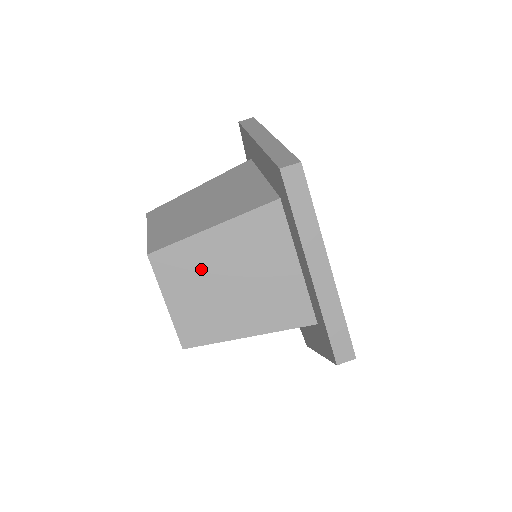
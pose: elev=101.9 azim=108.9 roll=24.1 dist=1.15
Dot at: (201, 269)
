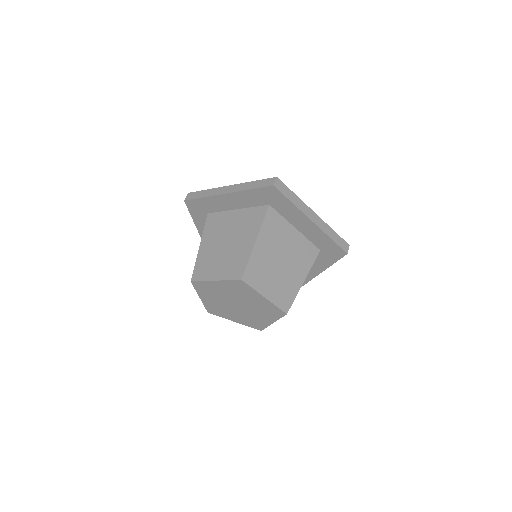
Dot at: (266, 266)
